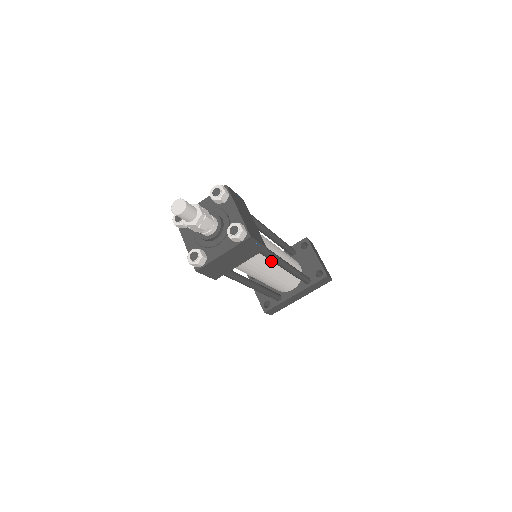
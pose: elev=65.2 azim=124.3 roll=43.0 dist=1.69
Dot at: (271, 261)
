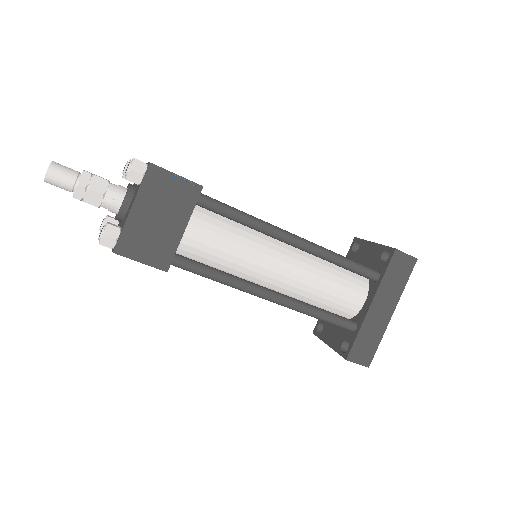
Dot at: (265, 240)
